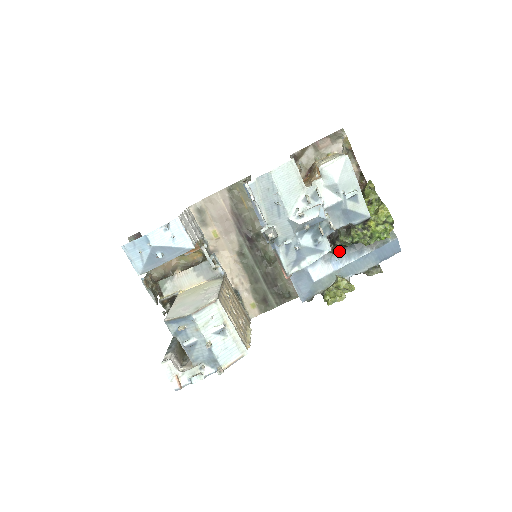
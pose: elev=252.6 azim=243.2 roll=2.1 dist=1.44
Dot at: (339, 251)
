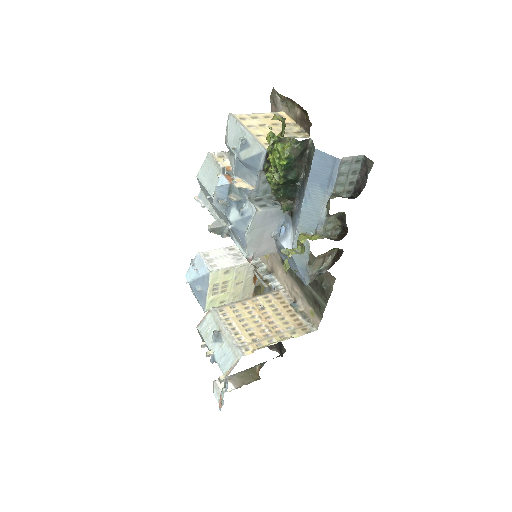
Dot at: (296, 206)
